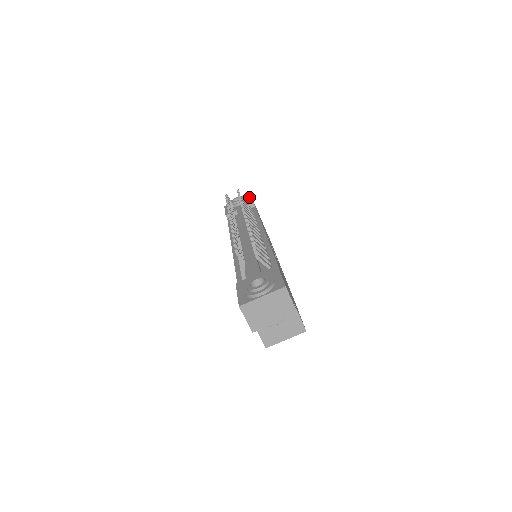
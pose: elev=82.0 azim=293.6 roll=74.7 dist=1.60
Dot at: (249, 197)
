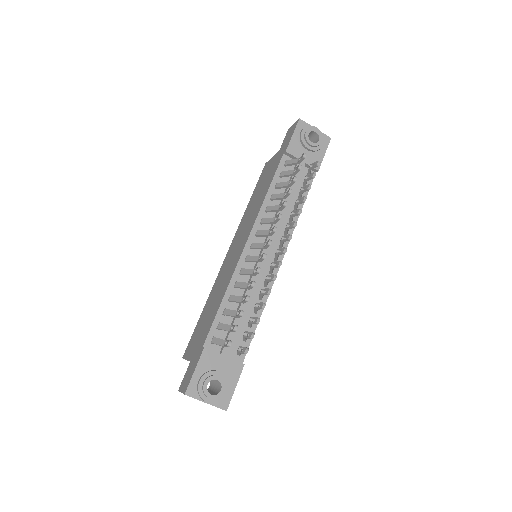
Dot at: (326, 144)
